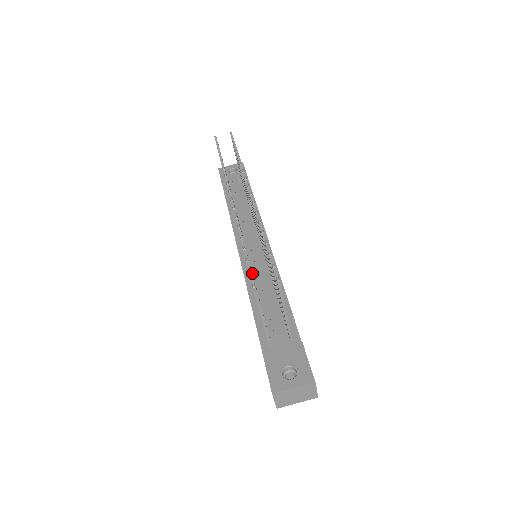
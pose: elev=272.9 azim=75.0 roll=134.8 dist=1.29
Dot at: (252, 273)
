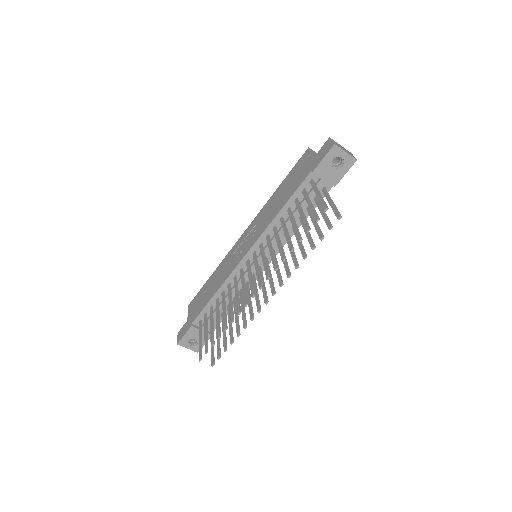
Dot at: occluded
